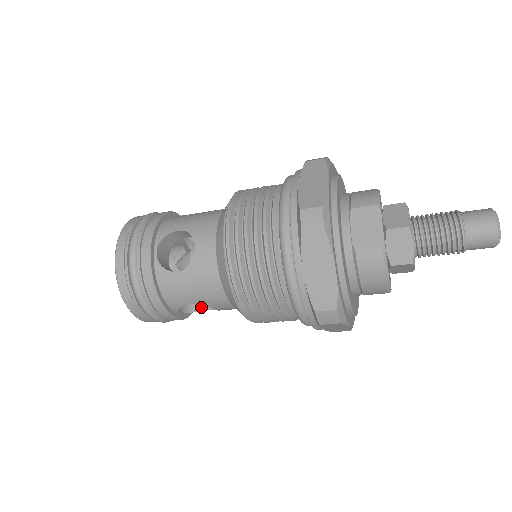
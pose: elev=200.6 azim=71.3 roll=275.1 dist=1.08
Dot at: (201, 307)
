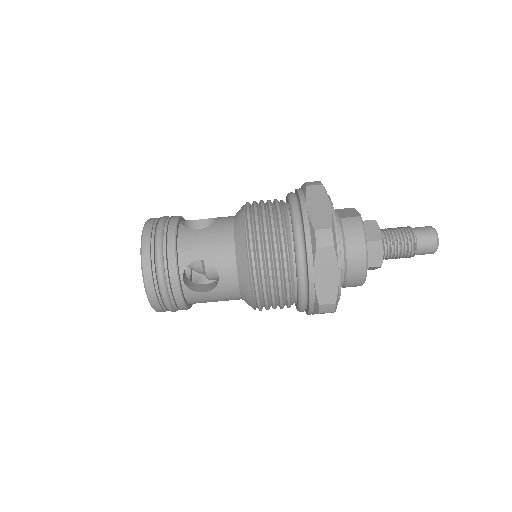
Dot at: (198, 290)
